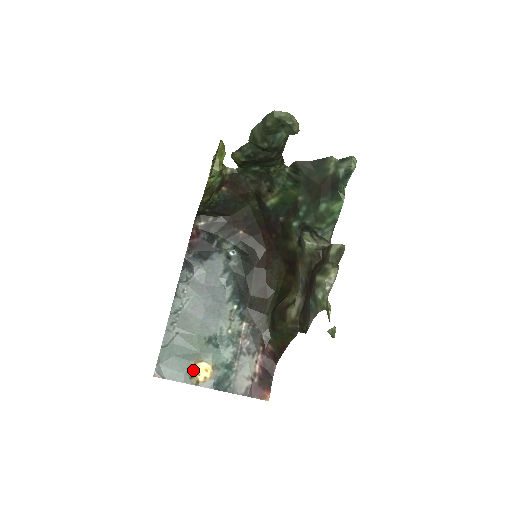
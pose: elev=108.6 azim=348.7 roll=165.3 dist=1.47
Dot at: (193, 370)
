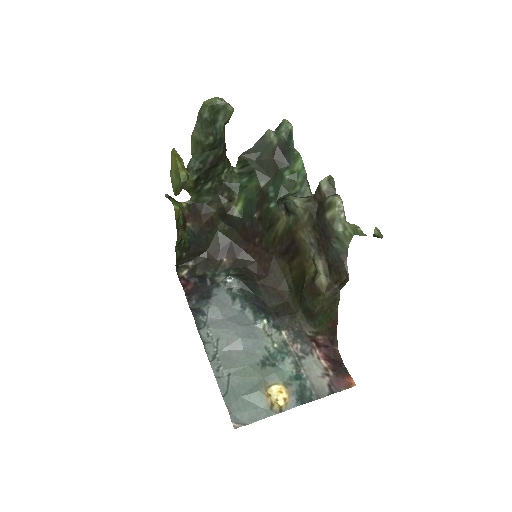
Dot at: (268, 397)
